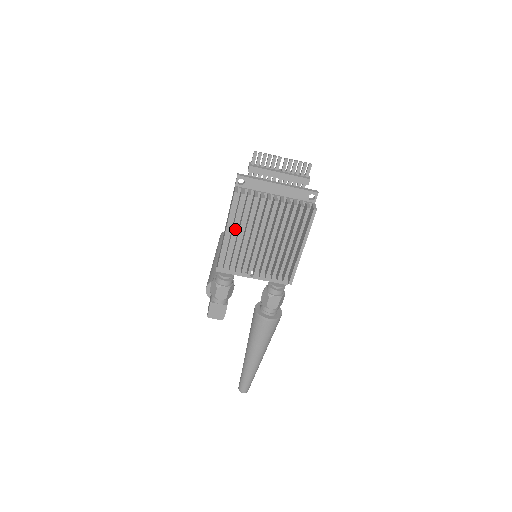
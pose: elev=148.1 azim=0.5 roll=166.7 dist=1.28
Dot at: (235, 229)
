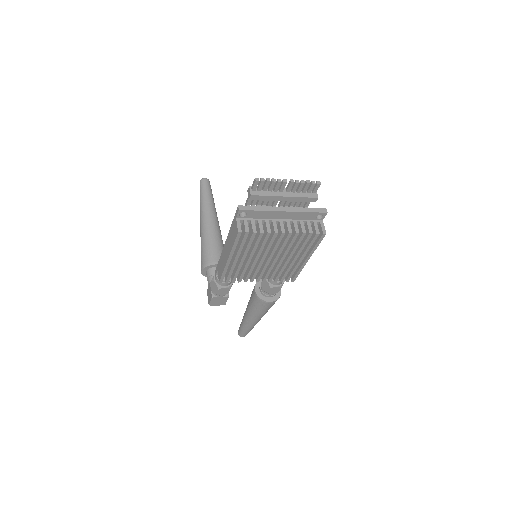
Dot at: (238, 256)
